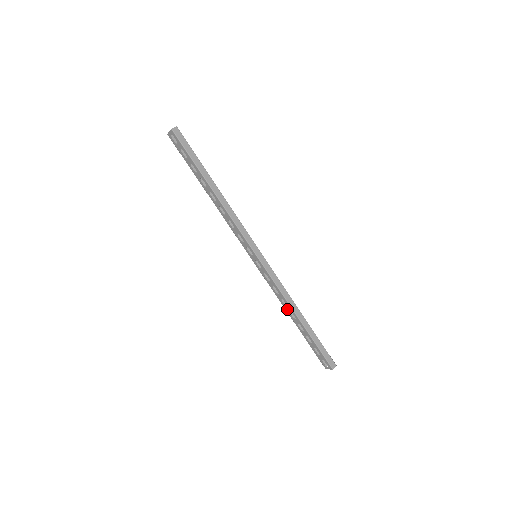
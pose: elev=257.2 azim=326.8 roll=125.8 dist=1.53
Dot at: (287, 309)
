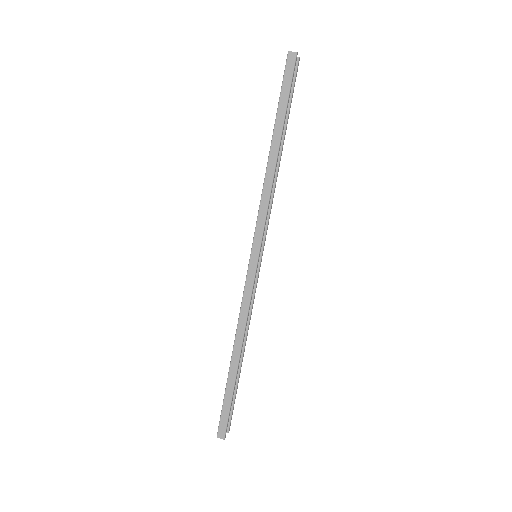
Dot at: occluded
